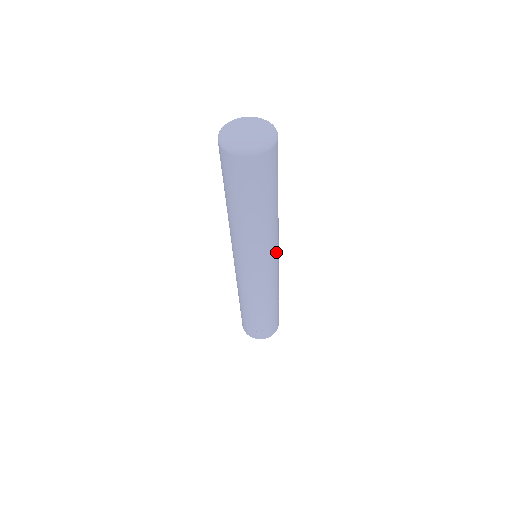
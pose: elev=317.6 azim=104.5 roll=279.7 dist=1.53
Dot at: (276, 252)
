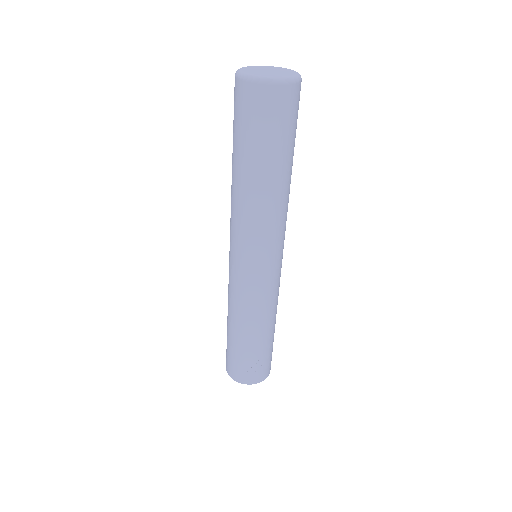
Dot at: occluded
